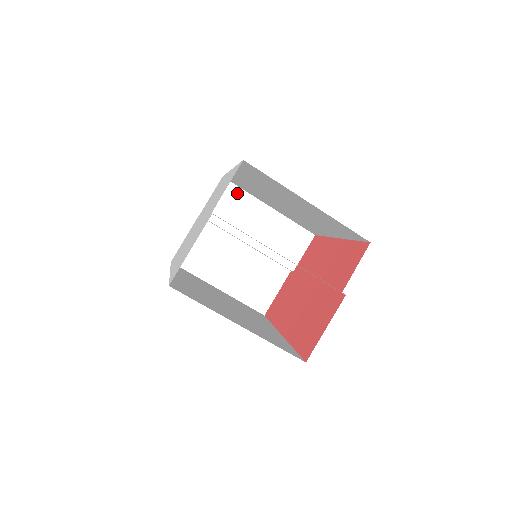
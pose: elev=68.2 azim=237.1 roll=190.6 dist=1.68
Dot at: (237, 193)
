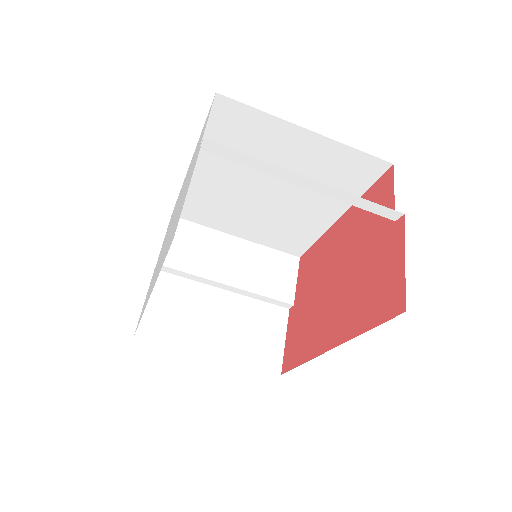
Dot at: (195, 230)
